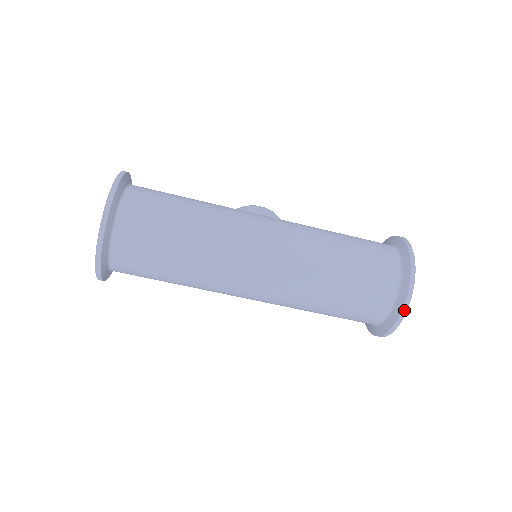
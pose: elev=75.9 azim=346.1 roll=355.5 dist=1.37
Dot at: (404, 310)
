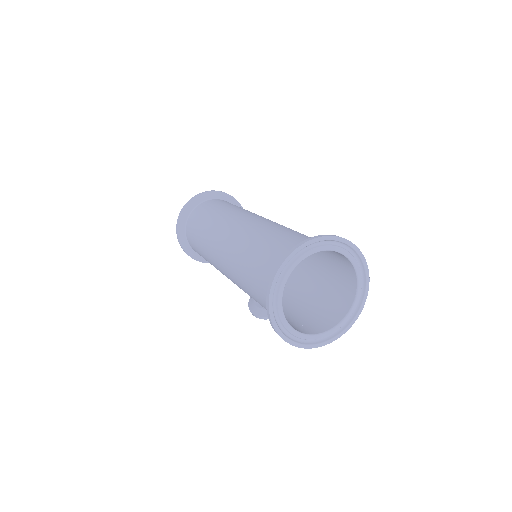
Dot at: (290, 252)
